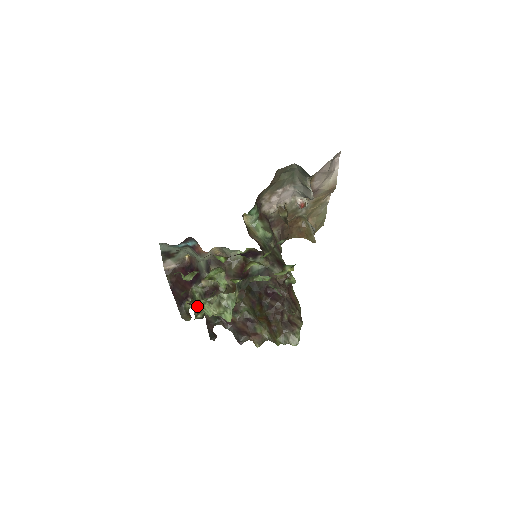
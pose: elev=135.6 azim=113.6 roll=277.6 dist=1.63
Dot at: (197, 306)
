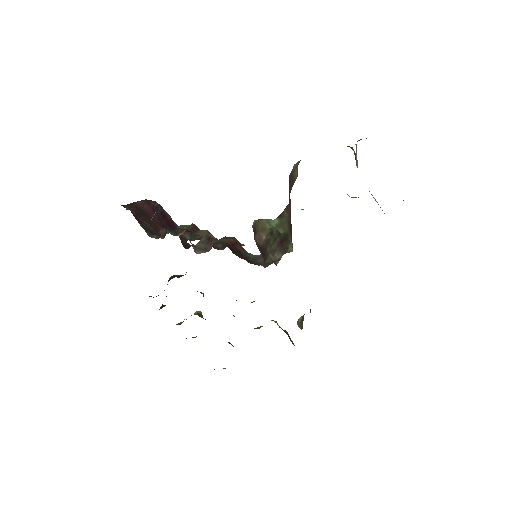
Dot at: occluded
